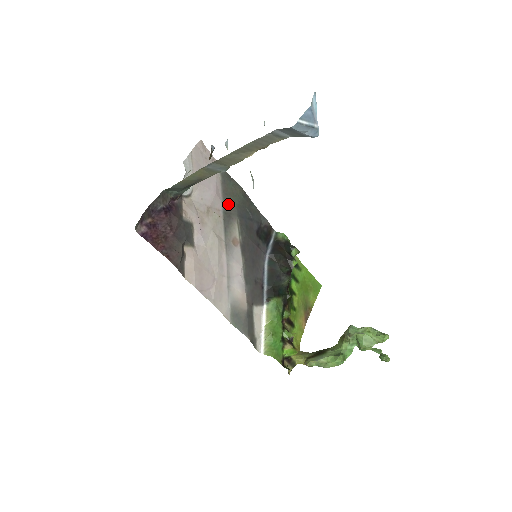
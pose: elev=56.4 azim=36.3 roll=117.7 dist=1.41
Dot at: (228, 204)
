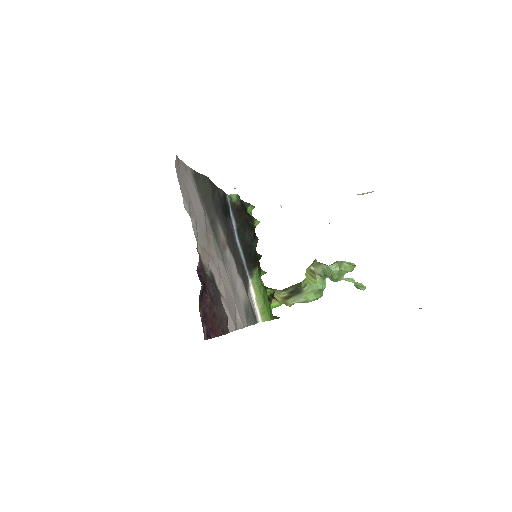
Dot at: (209, 210)
